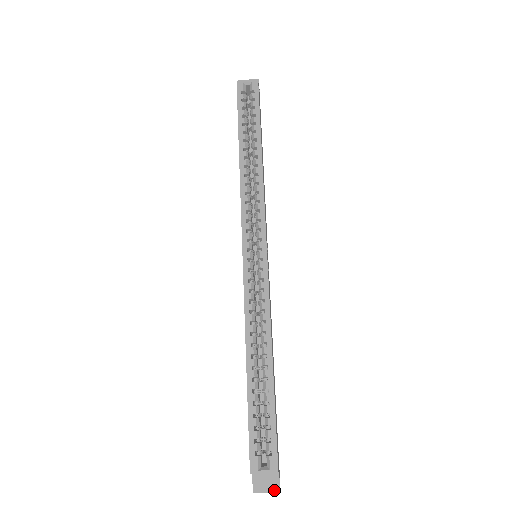
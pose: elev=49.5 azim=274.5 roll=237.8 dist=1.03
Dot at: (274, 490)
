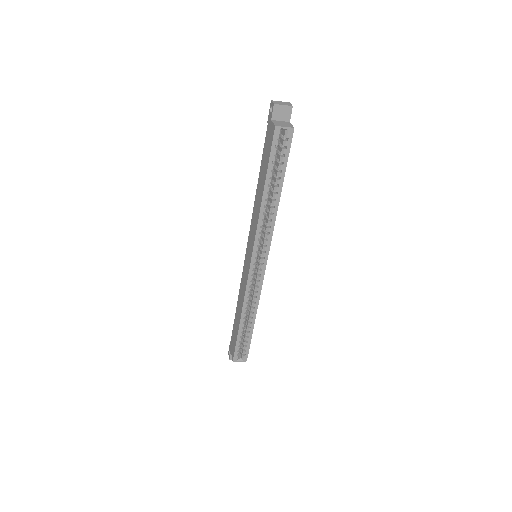
Dot at: occluded
